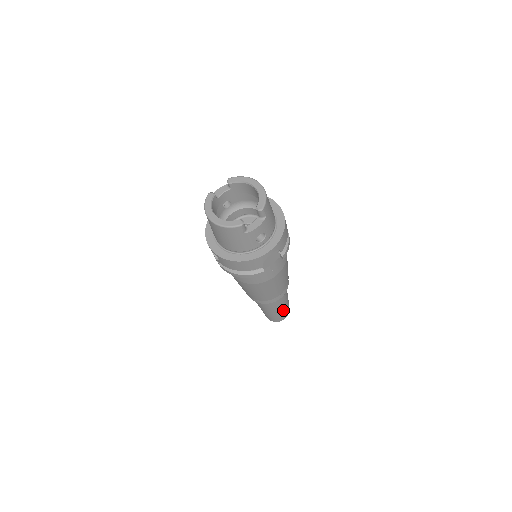
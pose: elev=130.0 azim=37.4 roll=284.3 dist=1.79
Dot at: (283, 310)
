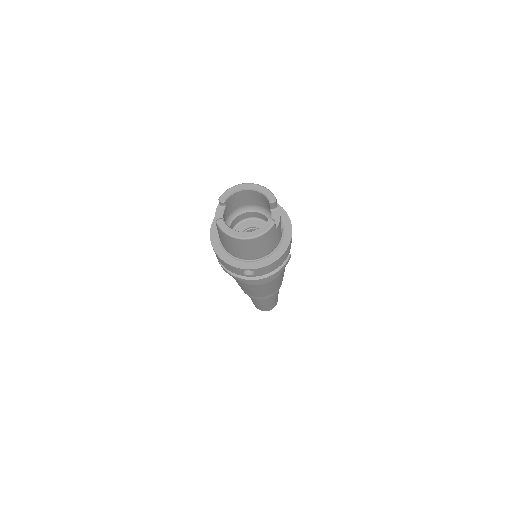
Dot at: occluded
